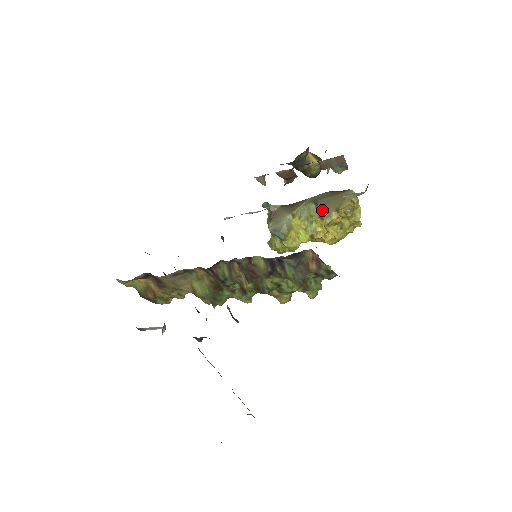
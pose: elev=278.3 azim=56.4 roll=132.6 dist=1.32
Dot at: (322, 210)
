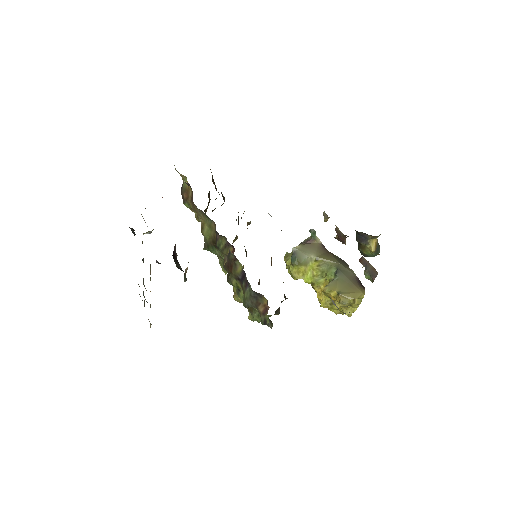
Dot at: (334, 280)
